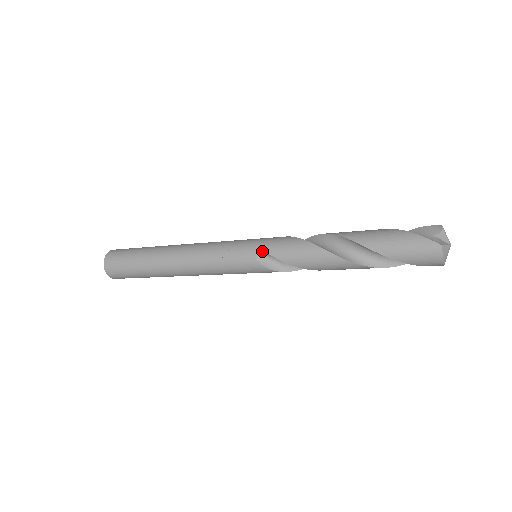
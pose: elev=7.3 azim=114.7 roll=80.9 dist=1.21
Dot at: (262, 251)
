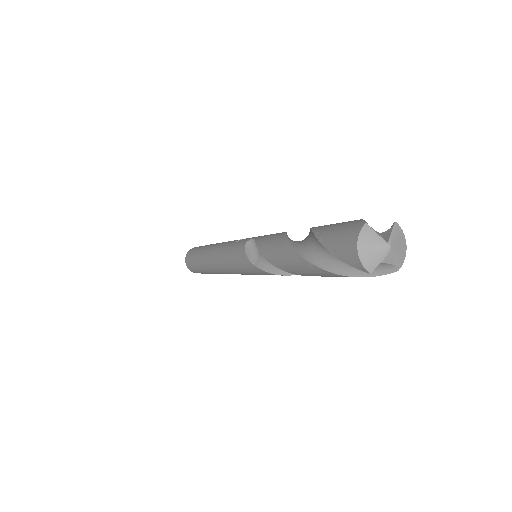
Dot at: (255, 237)
